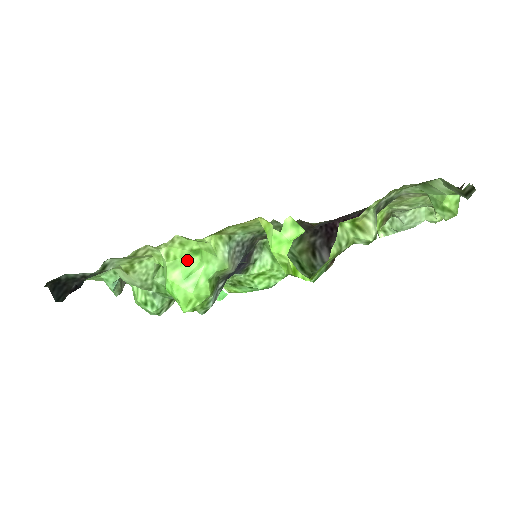
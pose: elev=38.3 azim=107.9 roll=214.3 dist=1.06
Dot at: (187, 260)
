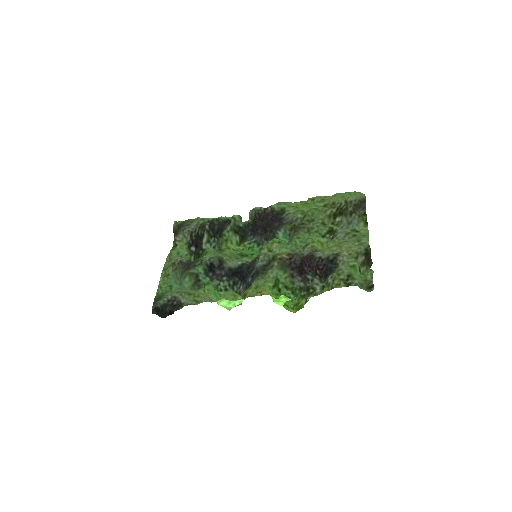
Dot at: occluded
